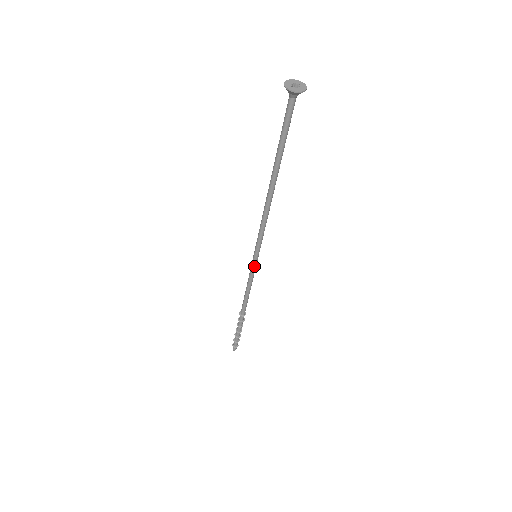
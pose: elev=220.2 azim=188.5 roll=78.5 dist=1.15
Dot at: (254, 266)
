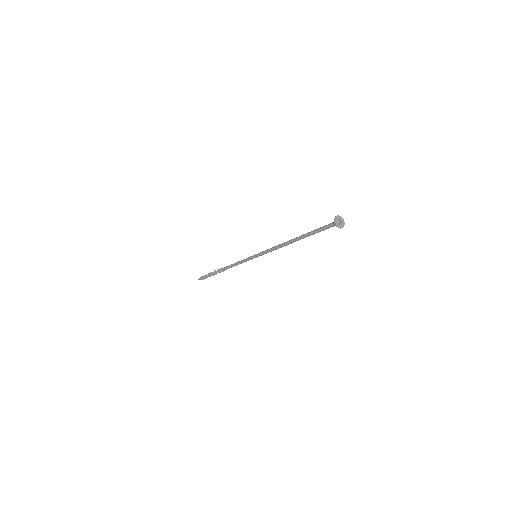
Dot at: (251, 259)
